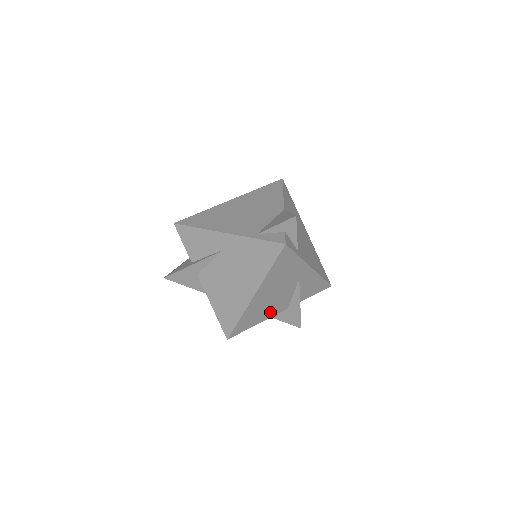
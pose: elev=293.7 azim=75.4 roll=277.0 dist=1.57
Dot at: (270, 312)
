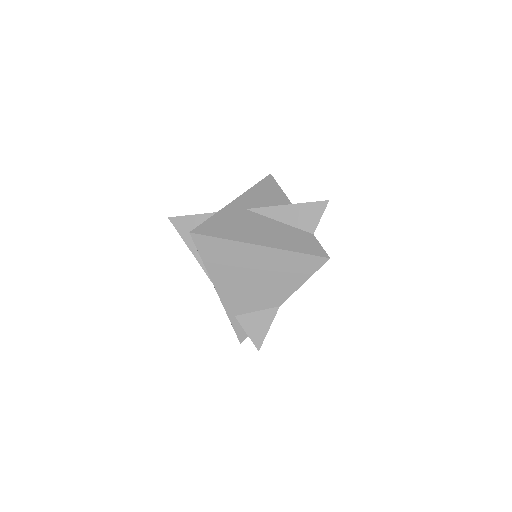
Dot at: occluded
